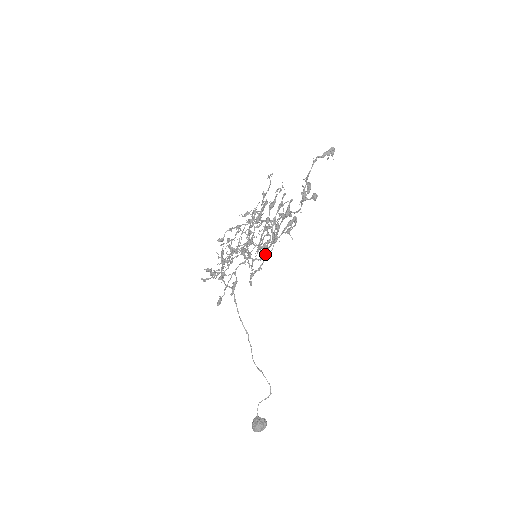
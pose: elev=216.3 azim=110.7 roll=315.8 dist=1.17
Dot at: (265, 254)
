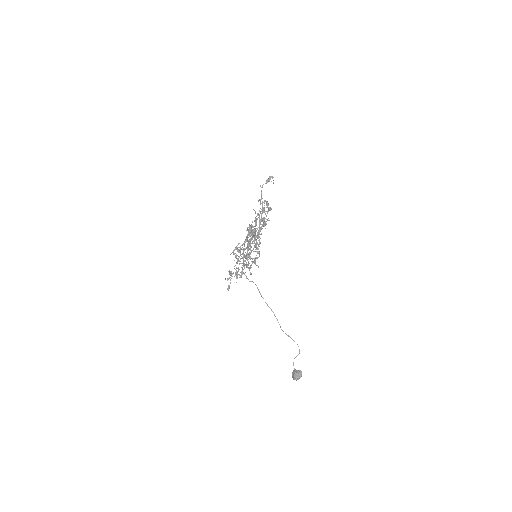
Dot at: (247, 252)
